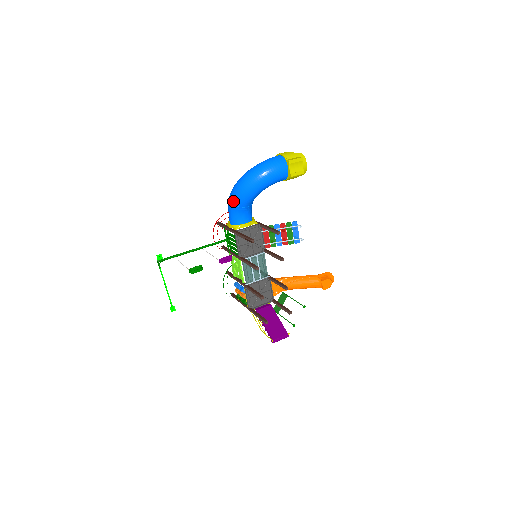
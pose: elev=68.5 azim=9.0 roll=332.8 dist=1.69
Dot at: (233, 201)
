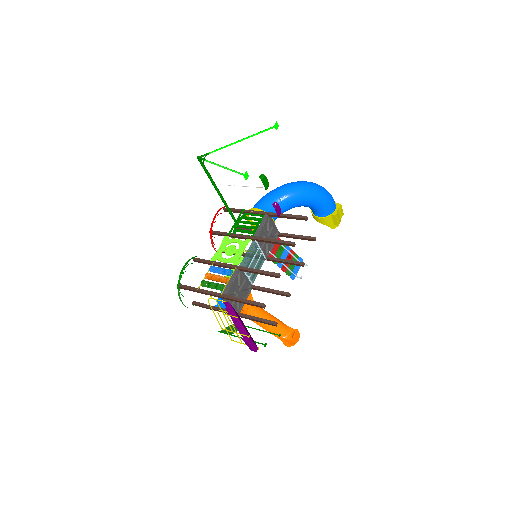
Dot at: (284, 190)
